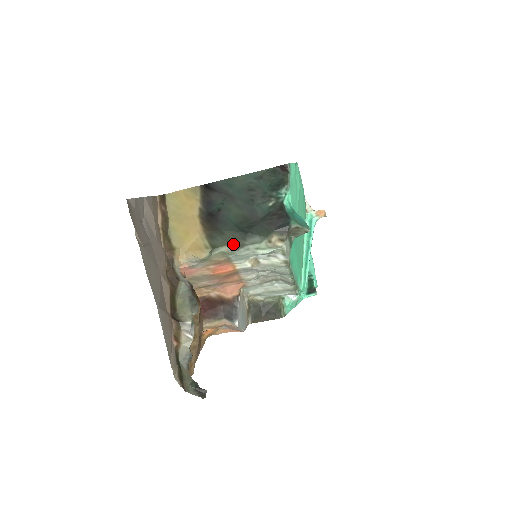
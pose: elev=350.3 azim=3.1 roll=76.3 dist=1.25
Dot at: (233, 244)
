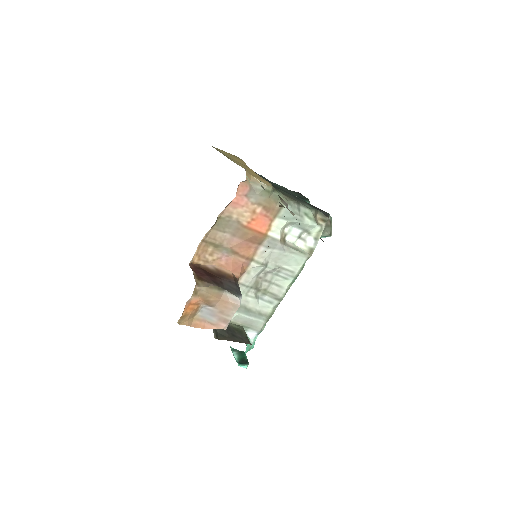
Dot at: (290, 197)
